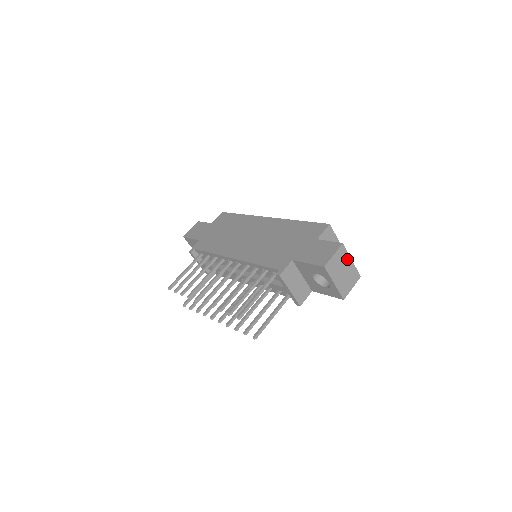
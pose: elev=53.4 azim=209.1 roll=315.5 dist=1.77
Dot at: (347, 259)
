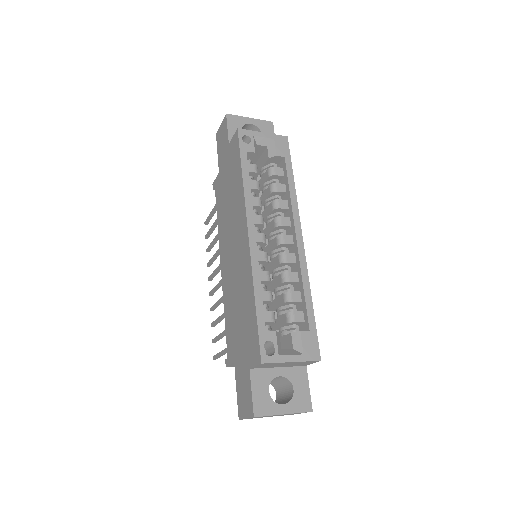
Dot at: (274, 415)
